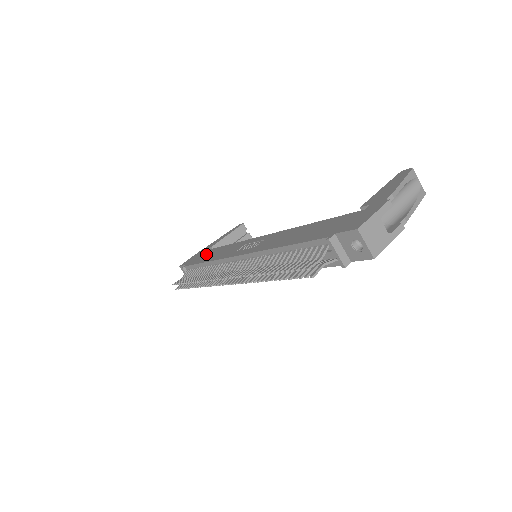
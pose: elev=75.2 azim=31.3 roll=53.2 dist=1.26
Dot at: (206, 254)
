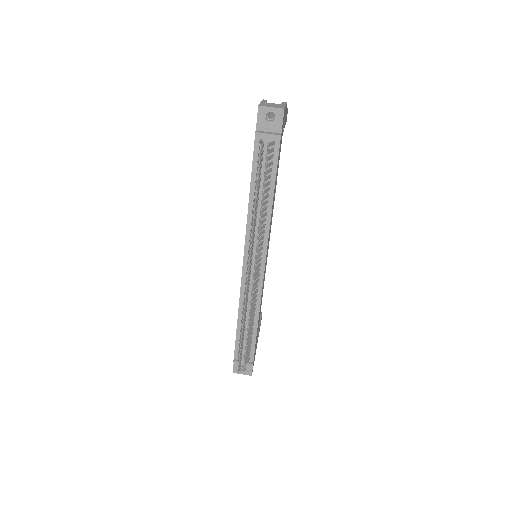
Dot at: occluded
